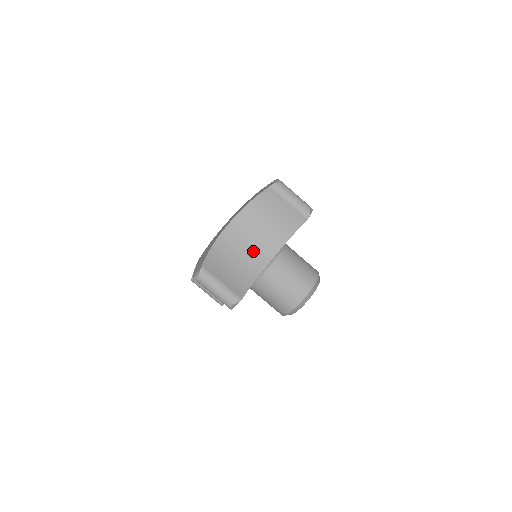
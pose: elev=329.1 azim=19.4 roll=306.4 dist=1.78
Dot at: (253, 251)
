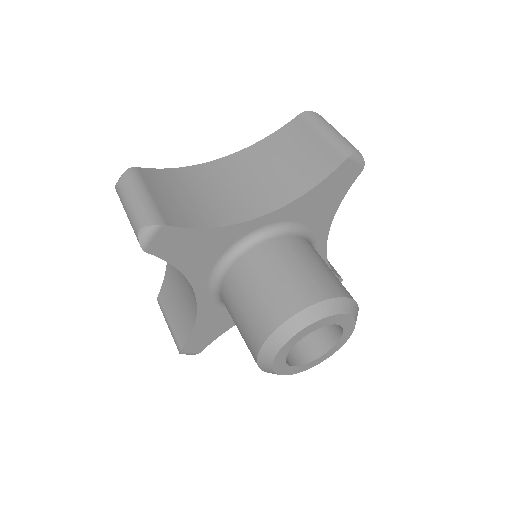
Dot at: (237, 197)
